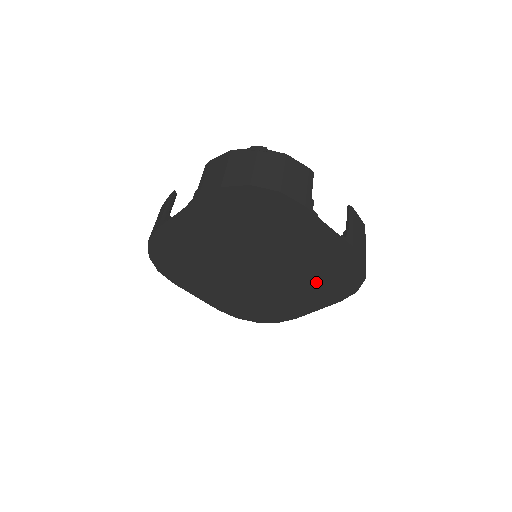
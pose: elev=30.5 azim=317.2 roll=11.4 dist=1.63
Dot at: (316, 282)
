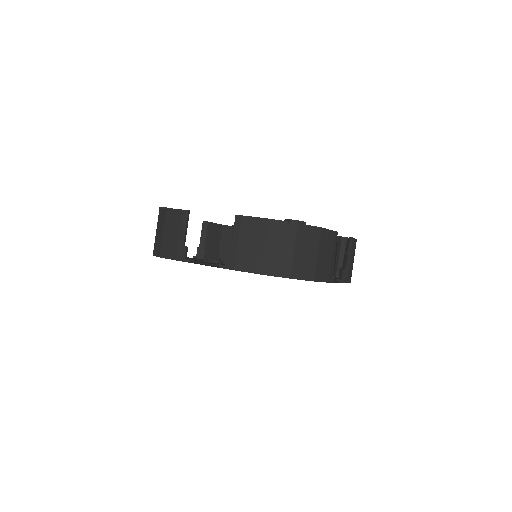
Dot at: occluded
